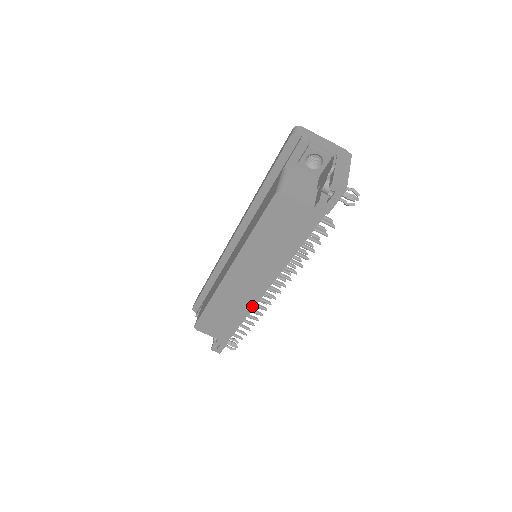
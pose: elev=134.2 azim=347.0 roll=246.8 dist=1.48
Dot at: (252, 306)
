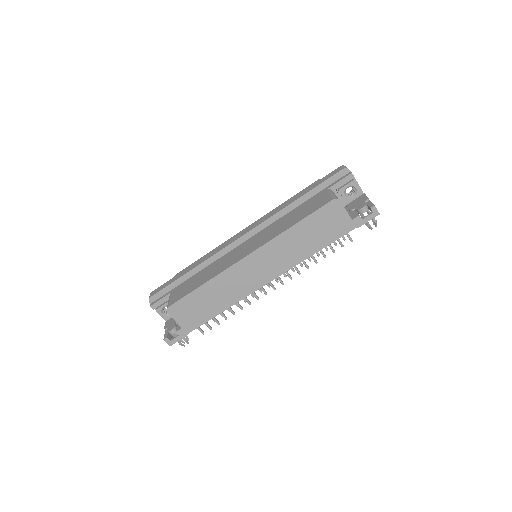
Dot at: (244, 296)
